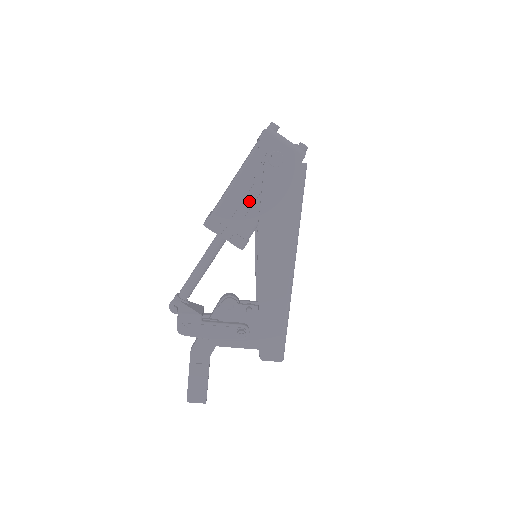
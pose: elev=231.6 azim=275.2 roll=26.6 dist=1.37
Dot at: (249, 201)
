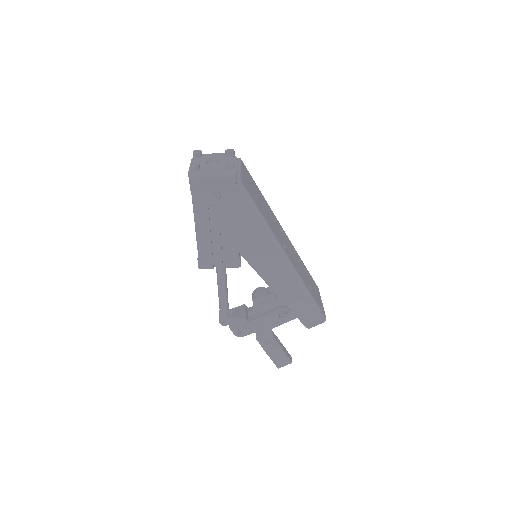
Dot at: (218, 233)
